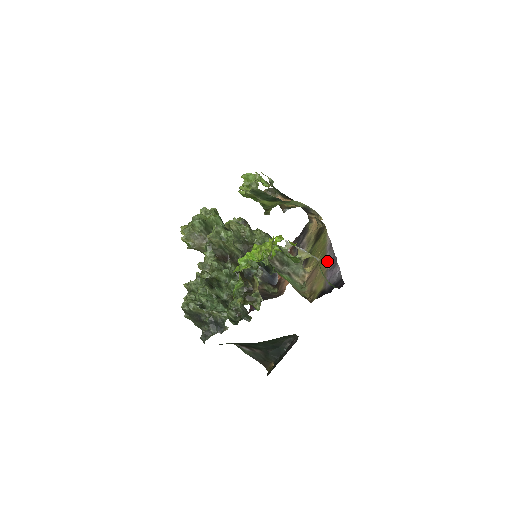
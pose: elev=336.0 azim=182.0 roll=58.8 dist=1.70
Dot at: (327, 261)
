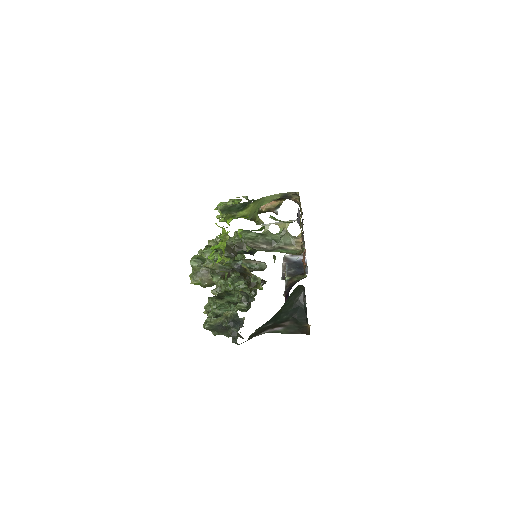
Dot at: occluded
